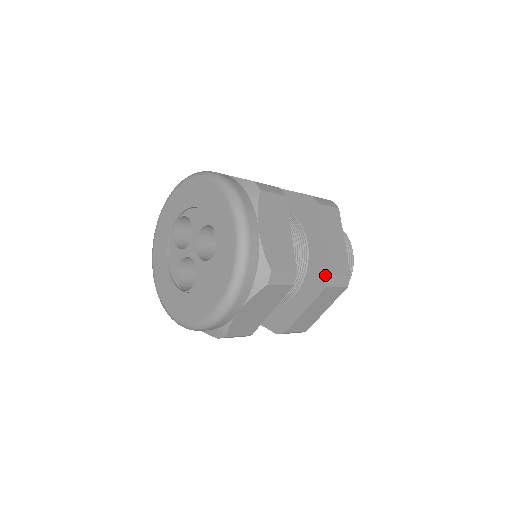
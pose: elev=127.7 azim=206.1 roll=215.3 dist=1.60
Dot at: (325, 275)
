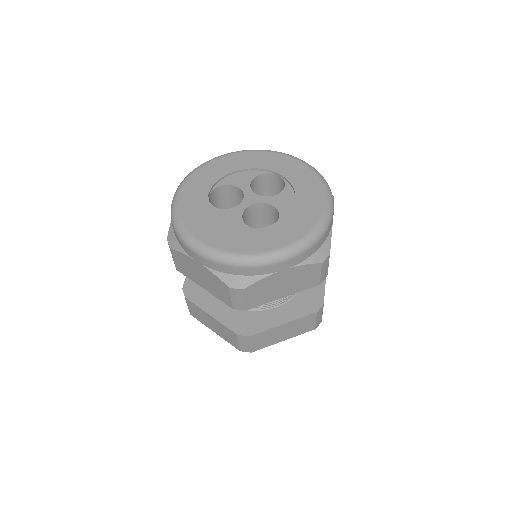
Dot at: occluded
